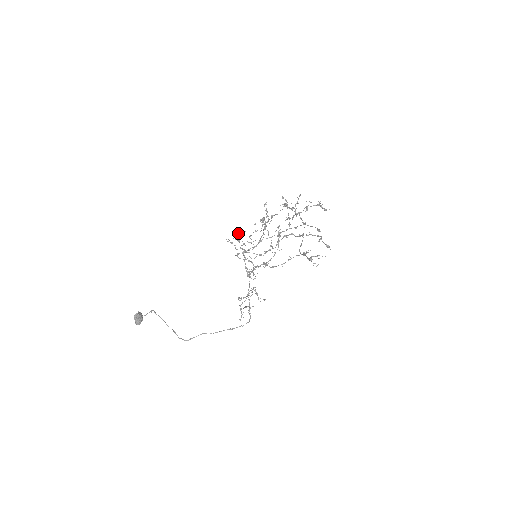
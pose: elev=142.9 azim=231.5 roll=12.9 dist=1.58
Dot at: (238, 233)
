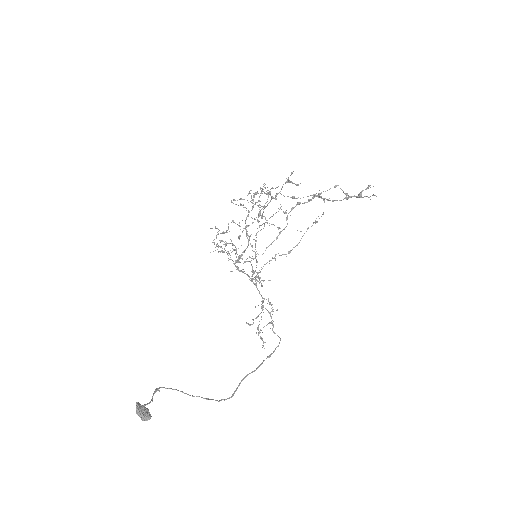
Dot at: (221, 241)
